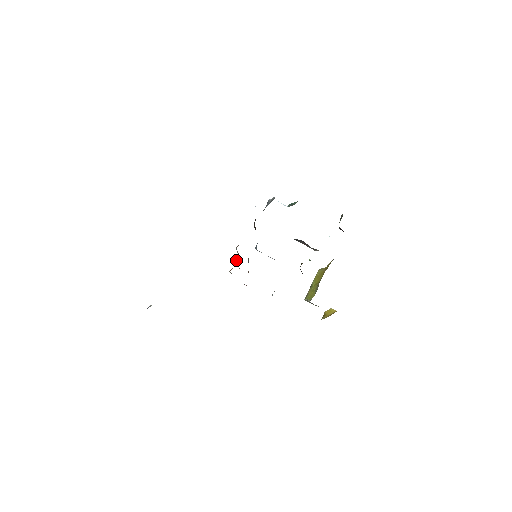
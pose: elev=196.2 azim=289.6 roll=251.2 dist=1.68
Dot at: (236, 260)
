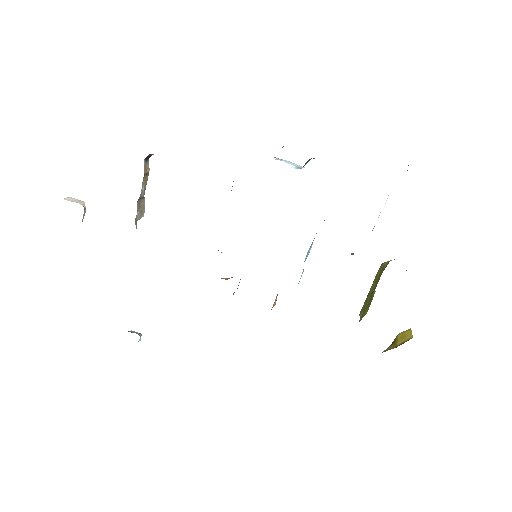
Dot at: occluded
